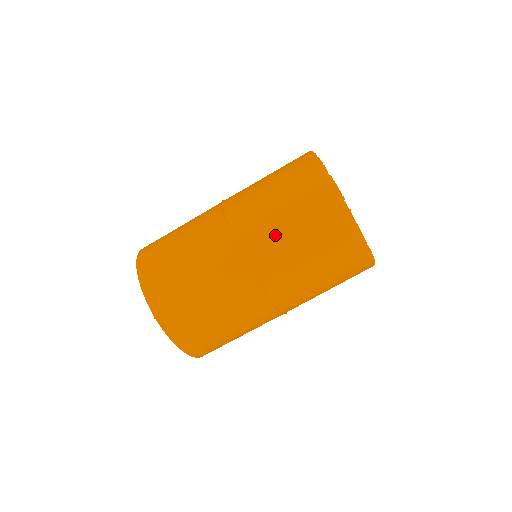
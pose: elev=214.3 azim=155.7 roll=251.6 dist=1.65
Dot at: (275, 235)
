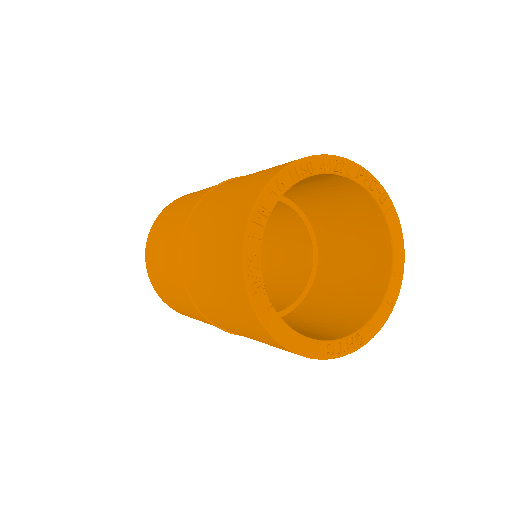
Dot at: (204, 290)
